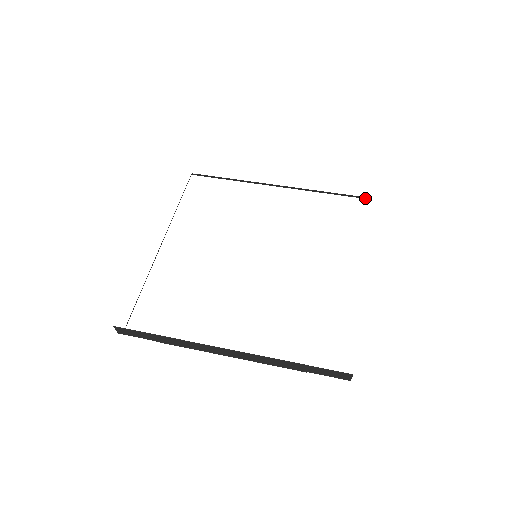
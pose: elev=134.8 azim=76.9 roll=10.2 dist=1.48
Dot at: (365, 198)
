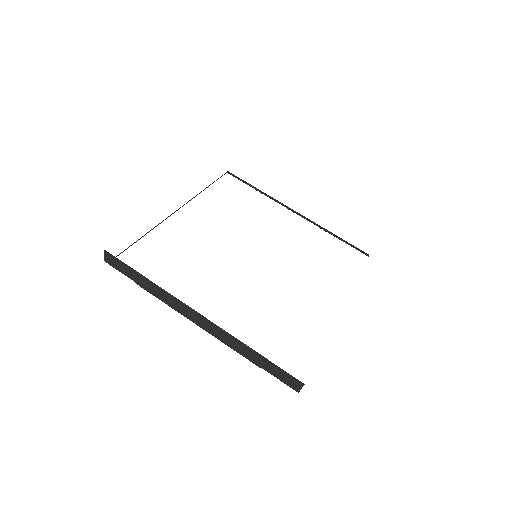
Dot at: occluded
